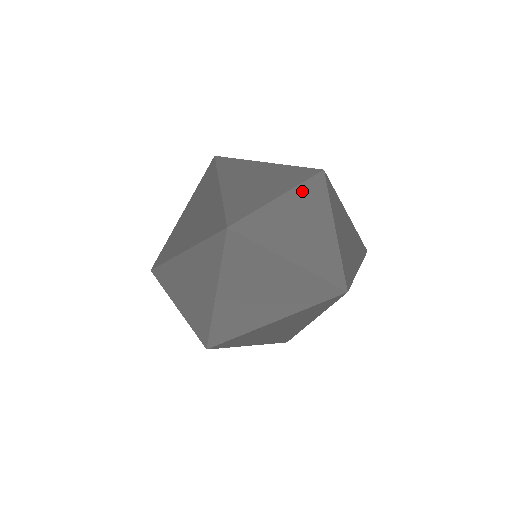
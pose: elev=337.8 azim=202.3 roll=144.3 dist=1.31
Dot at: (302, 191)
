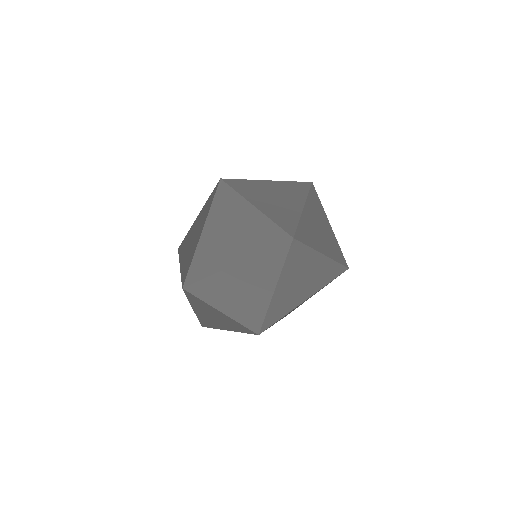
Dot at: (288, 184)
